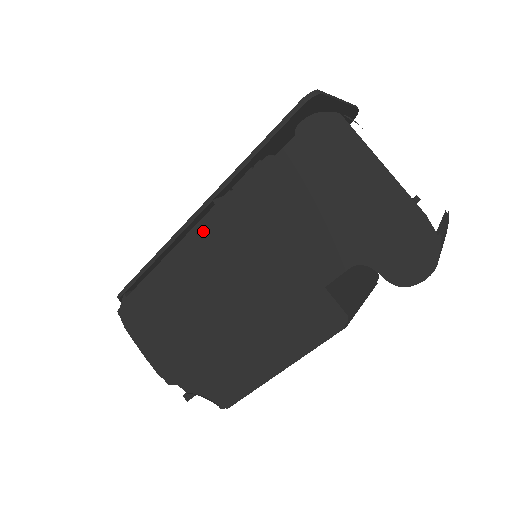
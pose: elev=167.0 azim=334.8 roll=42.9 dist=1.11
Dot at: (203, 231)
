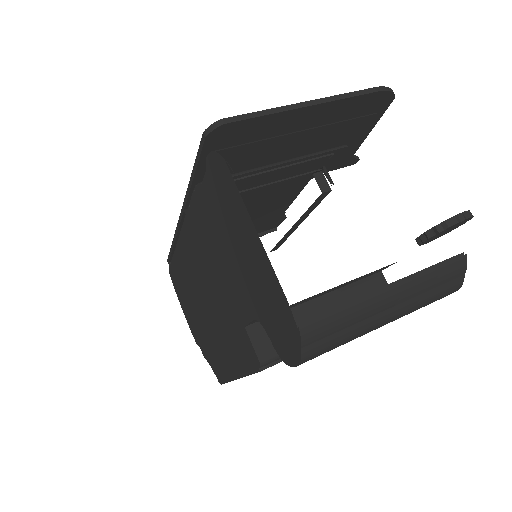
Dot at: (185, 234)
